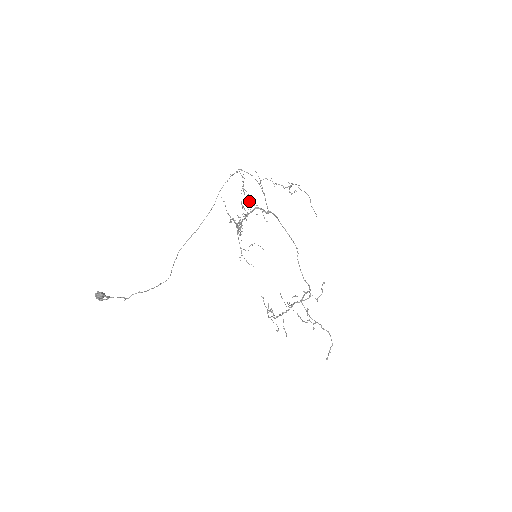
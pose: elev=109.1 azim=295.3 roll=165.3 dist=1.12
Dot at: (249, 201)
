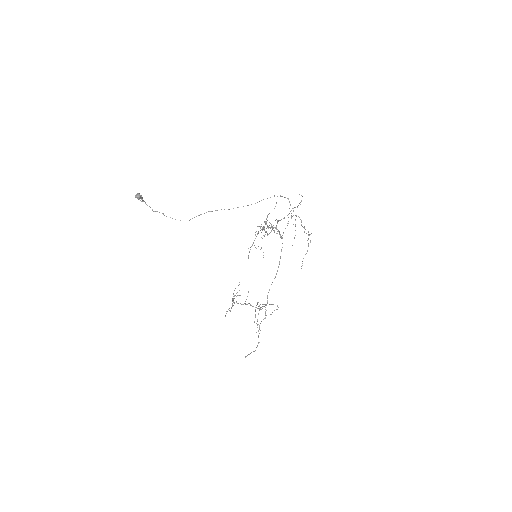
Dot at: (278, 220)
